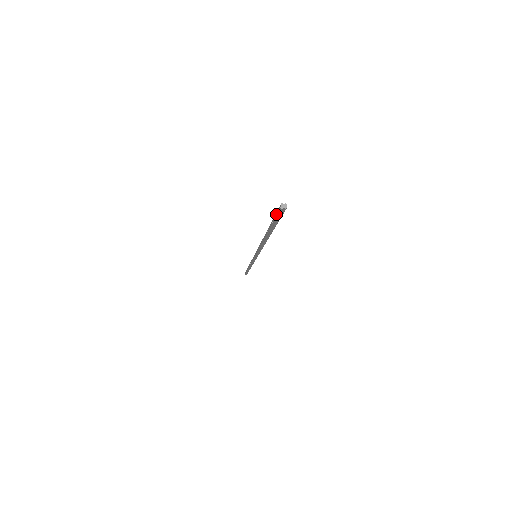
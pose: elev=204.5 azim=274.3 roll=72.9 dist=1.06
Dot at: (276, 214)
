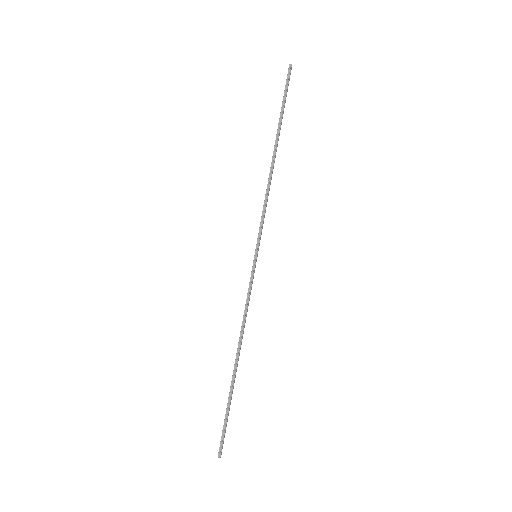
Dot at: occluded
